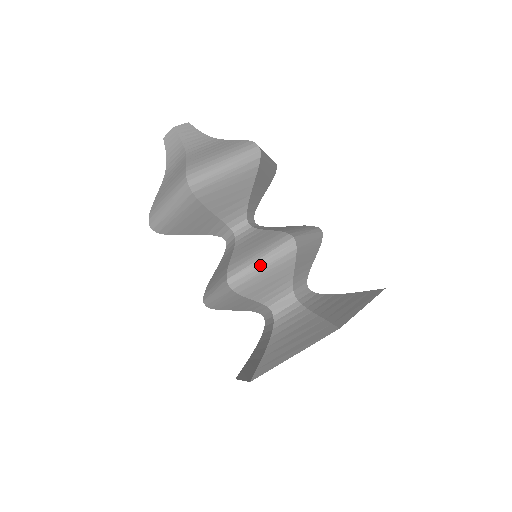
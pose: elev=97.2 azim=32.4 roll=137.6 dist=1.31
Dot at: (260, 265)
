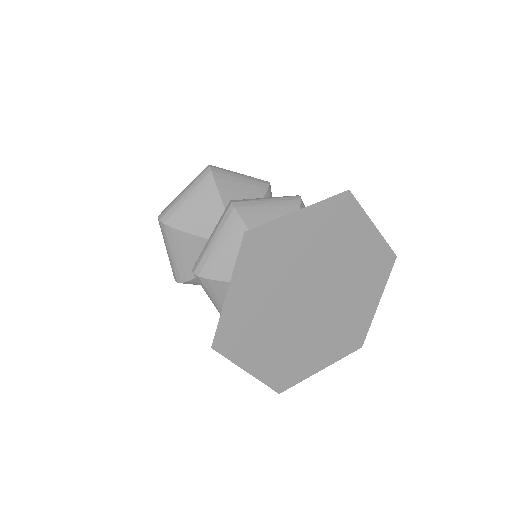
Dot at: (265, 199)
